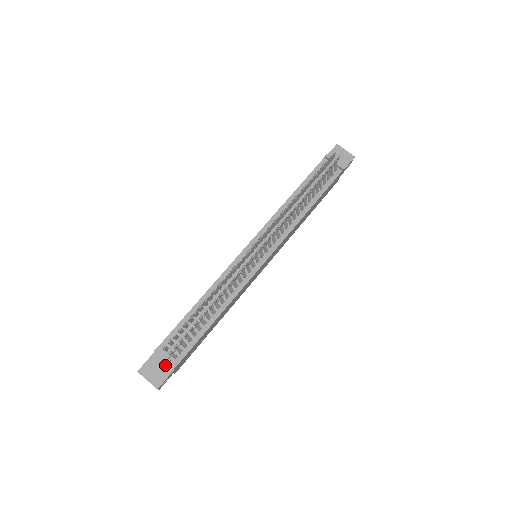
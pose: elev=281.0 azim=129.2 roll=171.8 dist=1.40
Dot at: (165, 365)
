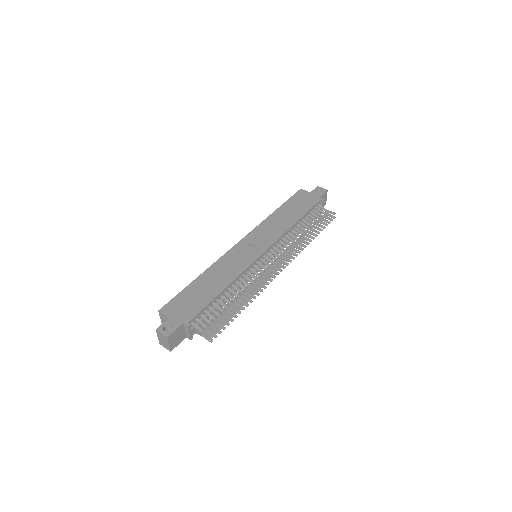
Dot at: (183, 334)
